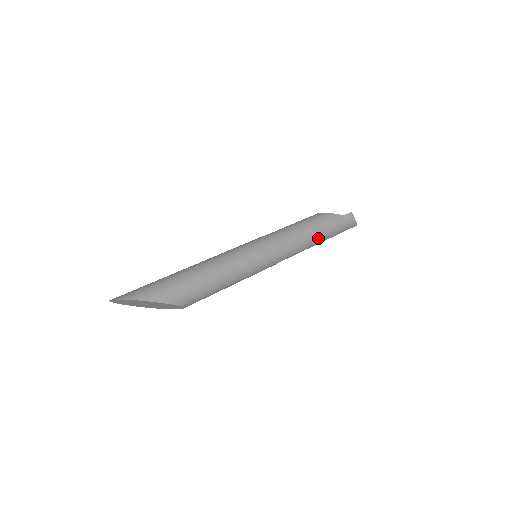
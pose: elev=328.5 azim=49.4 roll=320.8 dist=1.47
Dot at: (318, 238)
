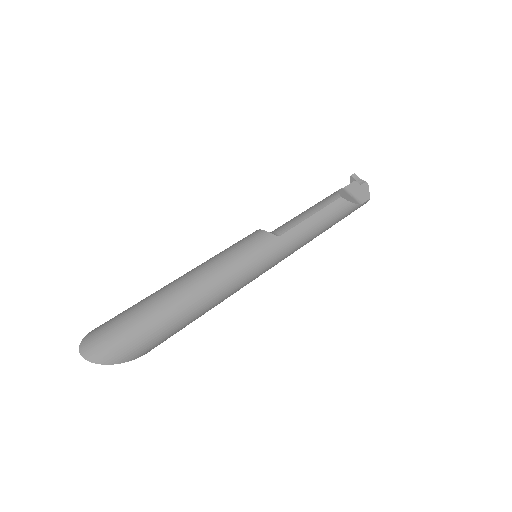
Dot at: occluded
